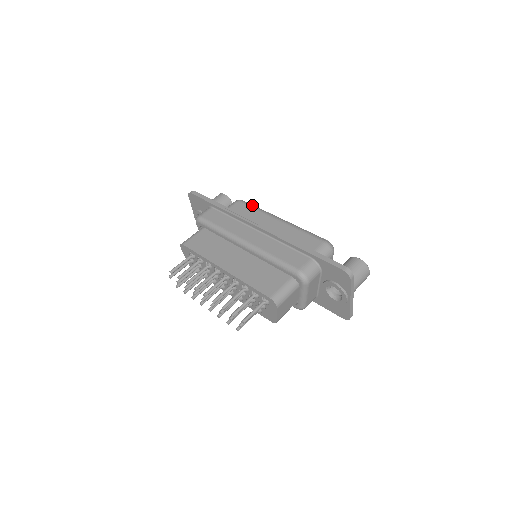
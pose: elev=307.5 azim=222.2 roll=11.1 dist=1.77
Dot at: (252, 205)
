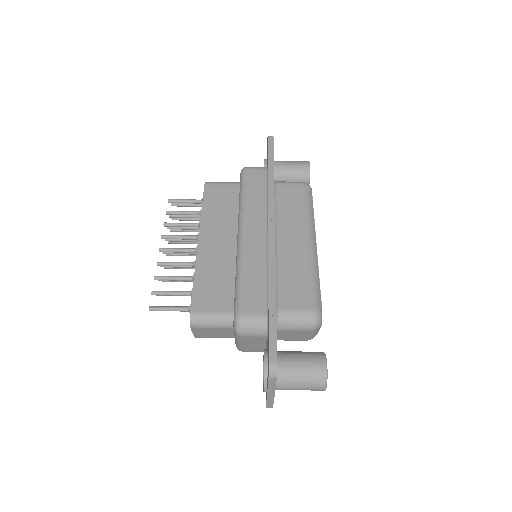
Dot at: (309, 201)
